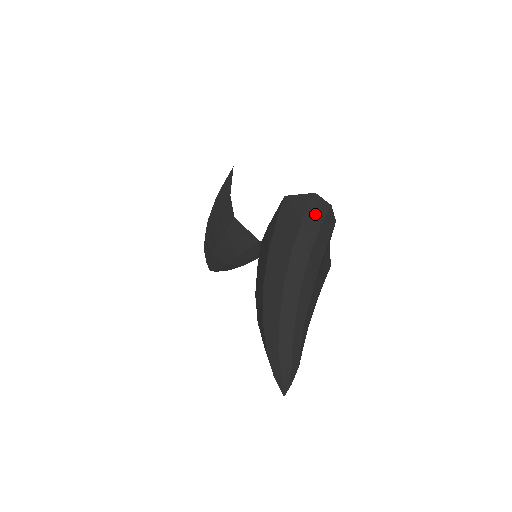
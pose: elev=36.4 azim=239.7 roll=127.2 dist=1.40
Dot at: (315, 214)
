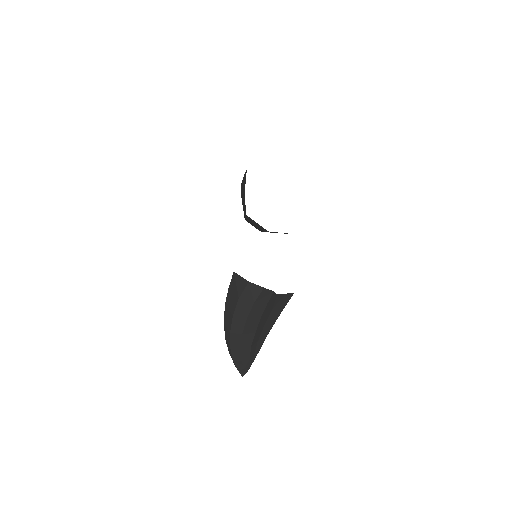
Dot at: (249, 295)
